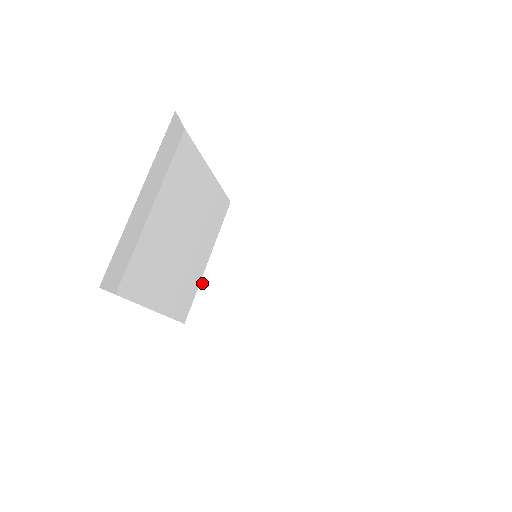
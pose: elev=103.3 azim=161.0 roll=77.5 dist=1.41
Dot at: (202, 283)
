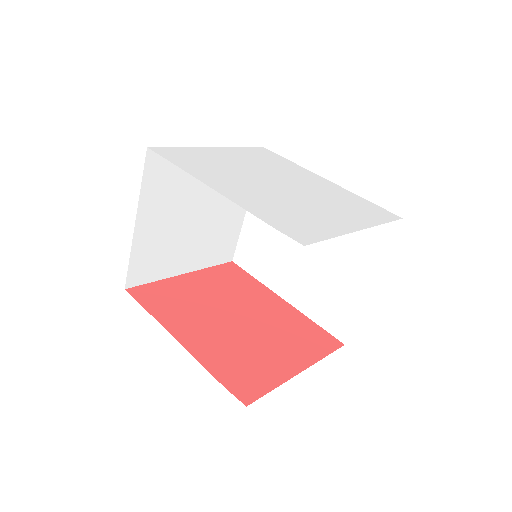
Dot at: (133, 248)
